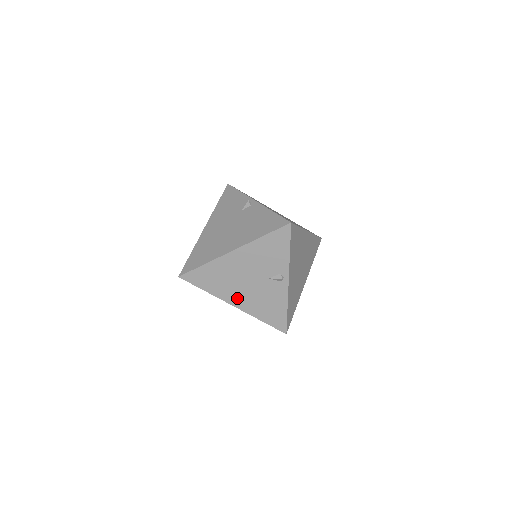
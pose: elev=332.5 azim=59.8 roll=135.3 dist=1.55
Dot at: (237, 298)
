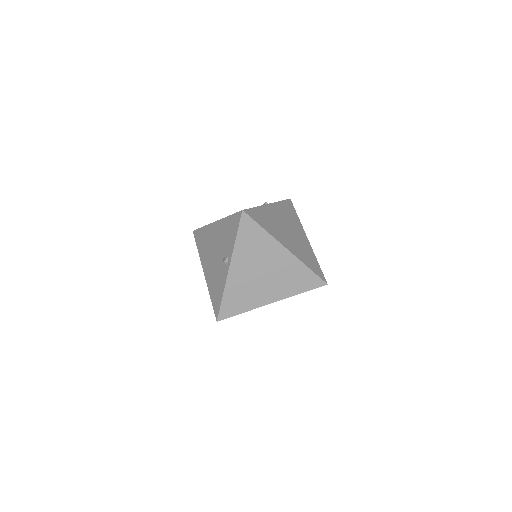
Dot at: (207, 267)
